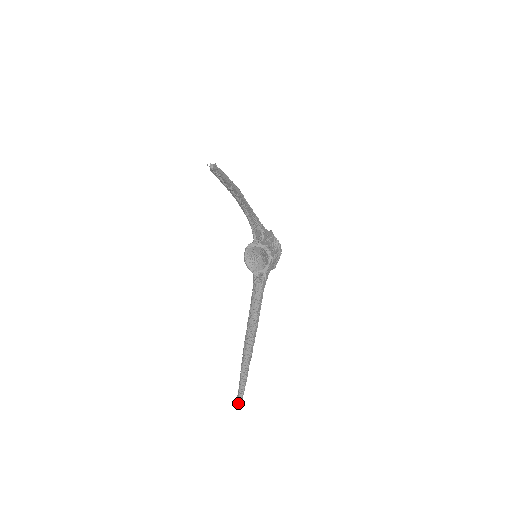
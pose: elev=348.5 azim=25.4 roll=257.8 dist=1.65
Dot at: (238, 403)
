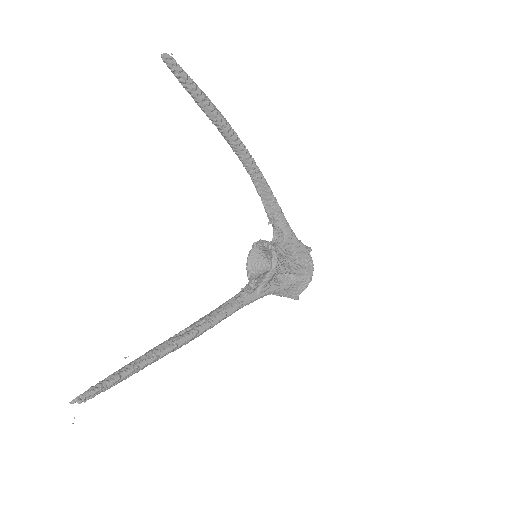
Dot at: (74, 399)
